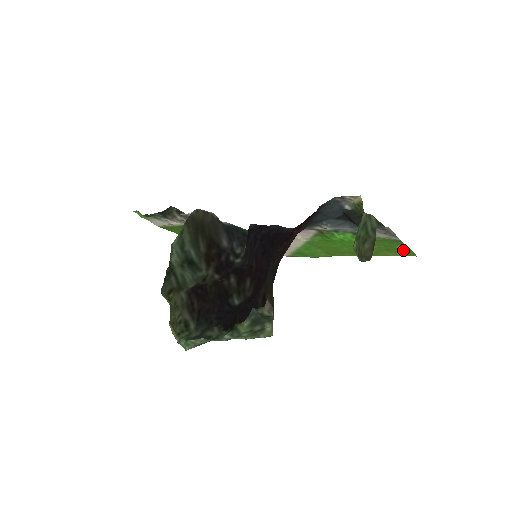
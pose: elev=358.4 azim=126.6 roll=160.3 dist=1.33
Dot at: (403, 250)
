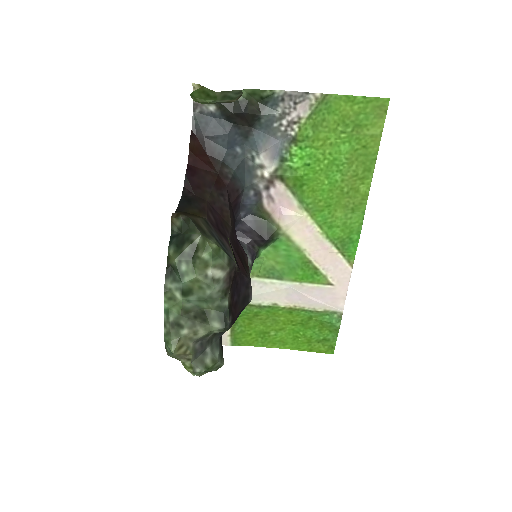
Dot at: (362, 108)
